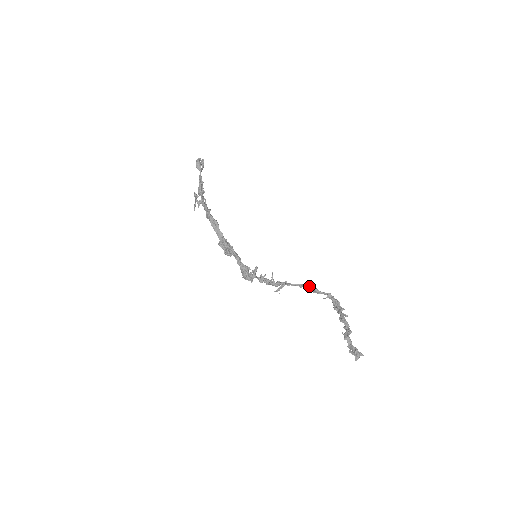
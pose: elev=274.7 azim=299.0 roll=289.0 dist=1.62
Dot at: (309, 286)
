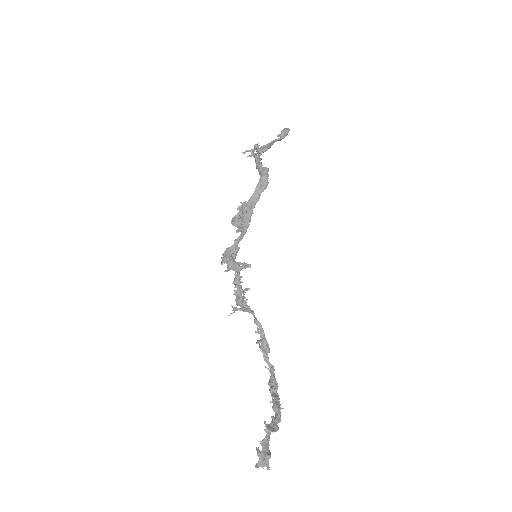
Dot at: (266, 340)
